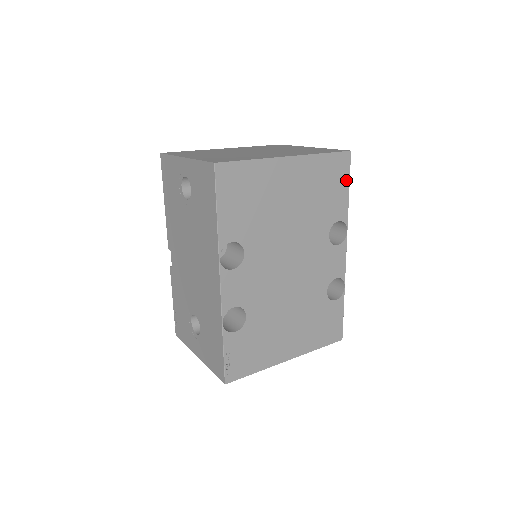
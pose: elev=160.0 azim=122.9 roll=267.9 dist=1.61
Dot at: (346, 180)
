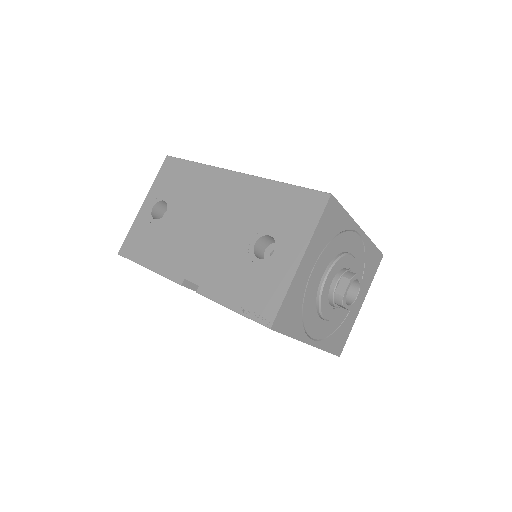
Dot at: occluded
